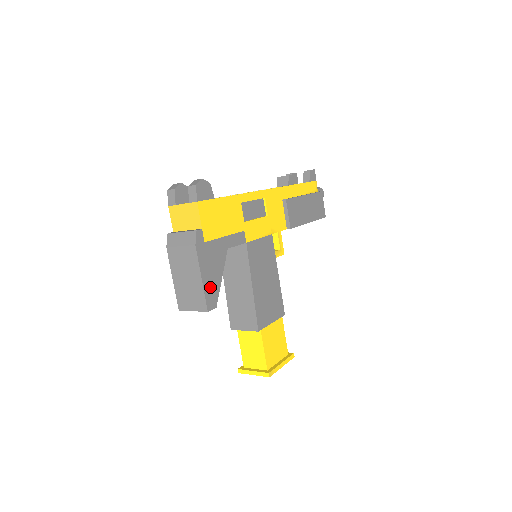
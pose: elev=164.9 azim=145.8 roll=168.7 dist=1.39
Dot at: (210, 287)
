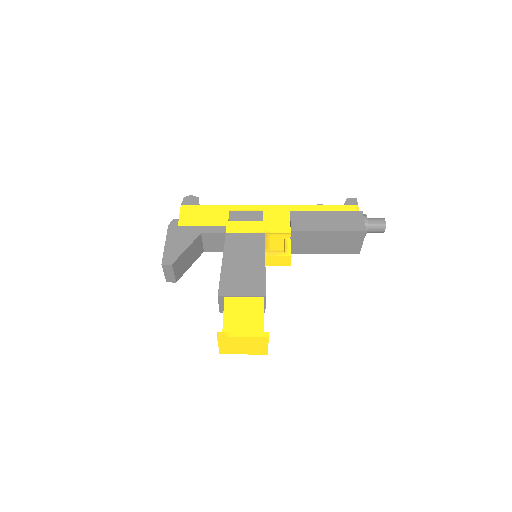
Dot at: (171, 251)
